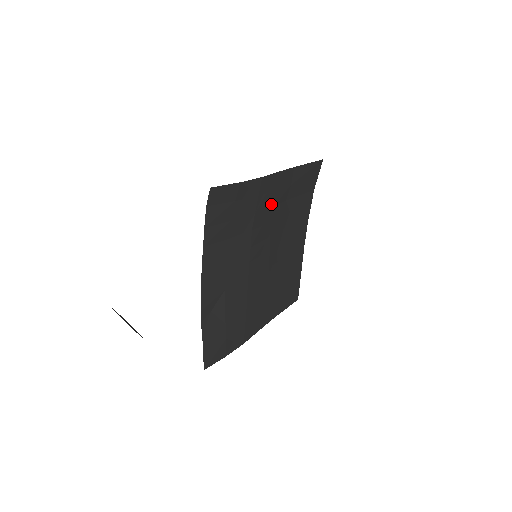
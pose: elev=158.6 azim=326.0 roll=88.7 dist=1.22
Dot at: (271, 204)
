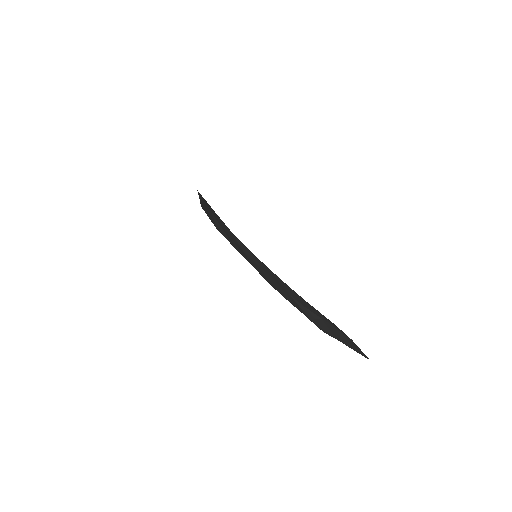
Dot at: occluded
